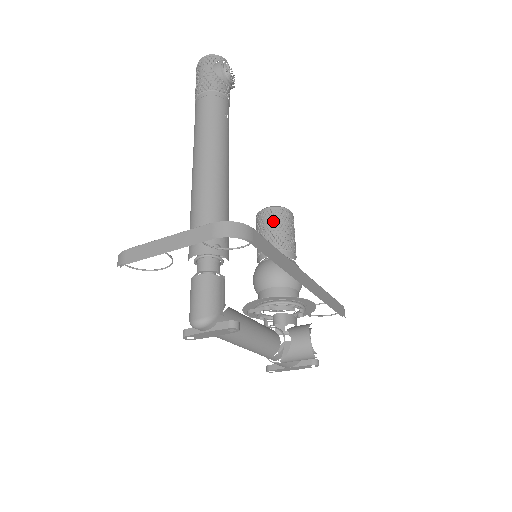
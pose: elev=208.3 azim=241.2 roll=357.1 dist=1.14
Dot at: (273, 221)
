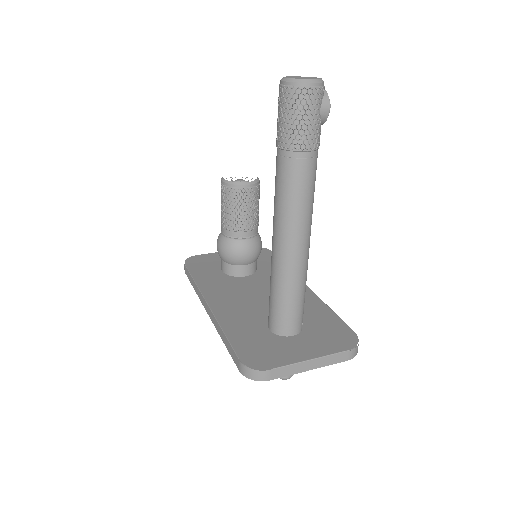
Dot at: (253, 201)
